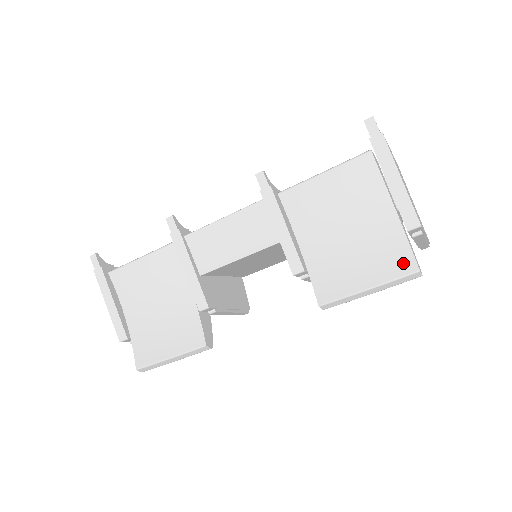
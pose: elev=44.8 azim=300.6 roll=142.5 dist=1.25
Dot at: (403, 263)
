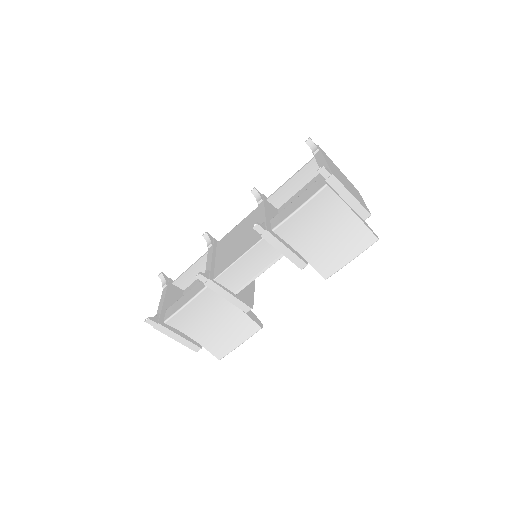
Dot at: (367, 239)
